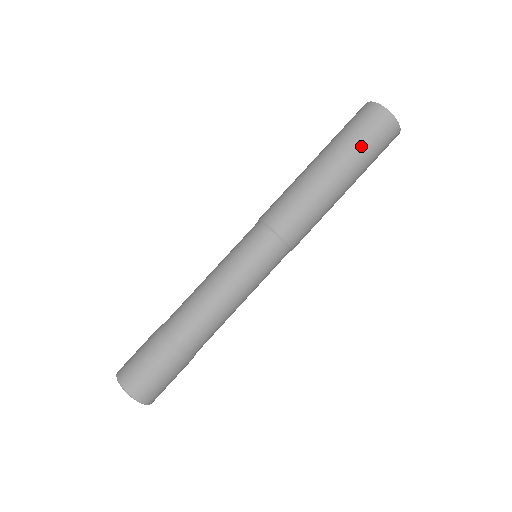
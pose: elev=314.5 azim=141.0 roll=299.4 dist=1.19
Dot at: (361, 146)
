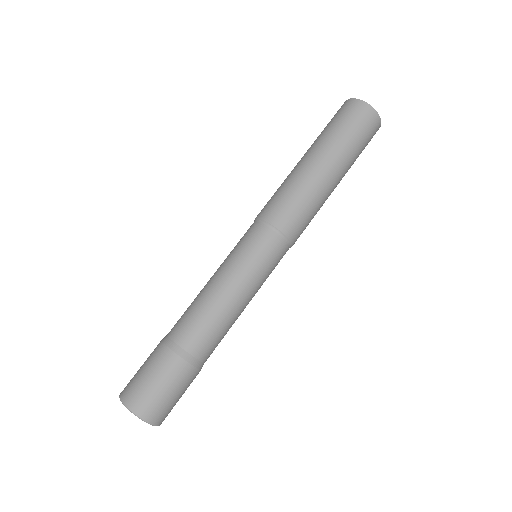
Dot at: (329, 130)
